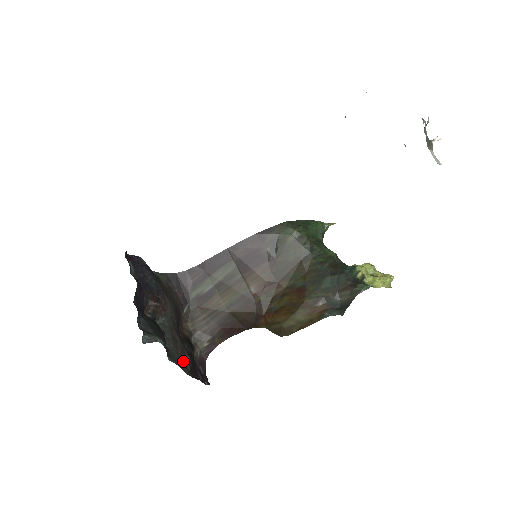
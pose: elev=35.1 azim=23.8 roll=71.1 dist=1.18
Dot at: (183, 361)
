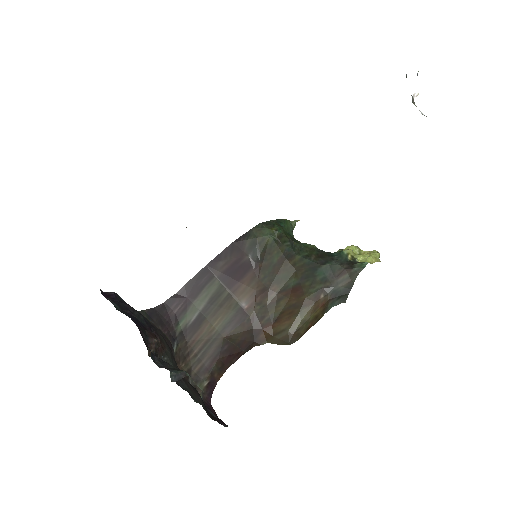
Dot at: (201, 403)
